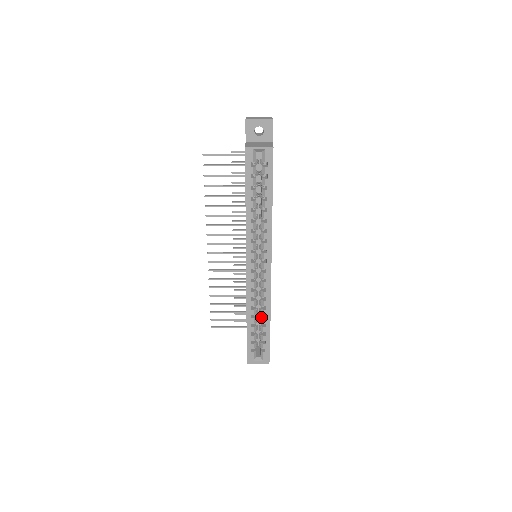
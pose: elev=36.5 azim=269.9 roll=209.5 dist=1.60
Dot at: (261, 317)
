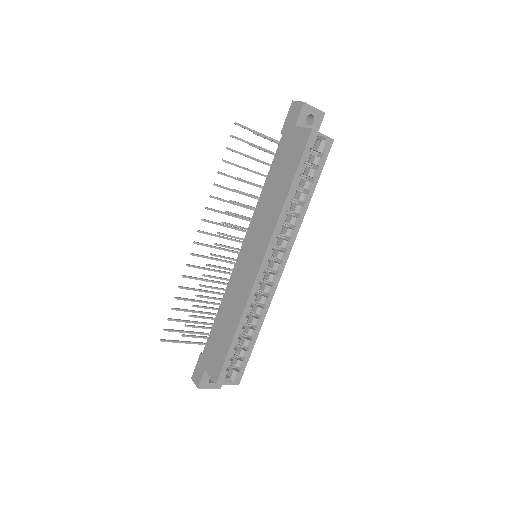
Dot at: (250, 328)
